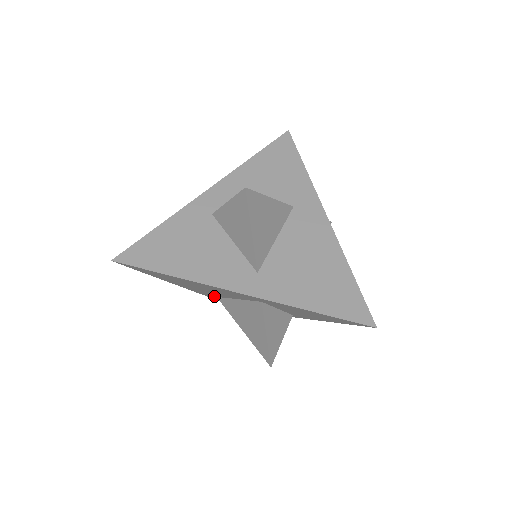
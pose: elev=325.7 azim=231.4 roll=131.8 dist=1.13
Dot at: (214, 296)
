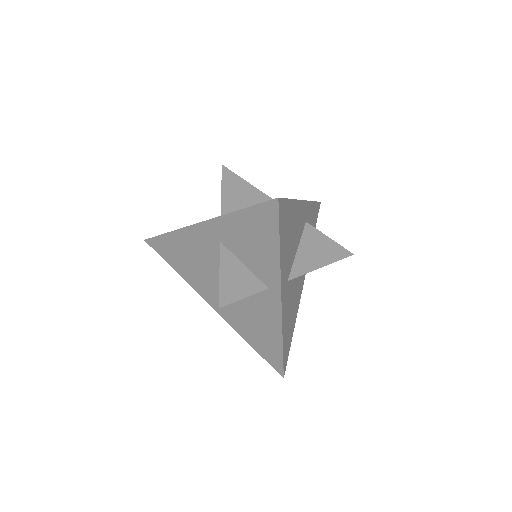
Dot at: occluded
